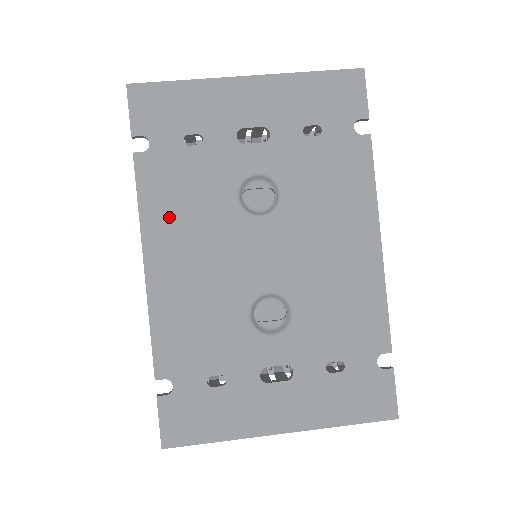
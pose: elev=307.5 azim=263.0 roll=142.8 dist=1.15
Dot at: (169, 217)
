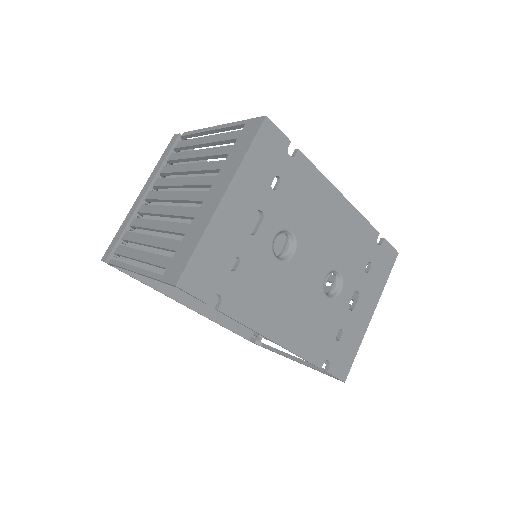
Dot at: (262, 310)
